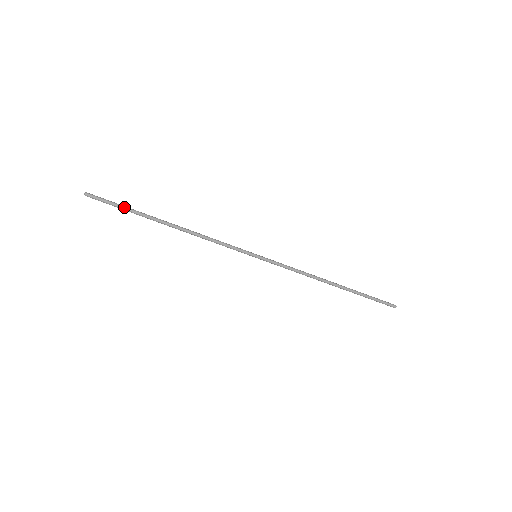
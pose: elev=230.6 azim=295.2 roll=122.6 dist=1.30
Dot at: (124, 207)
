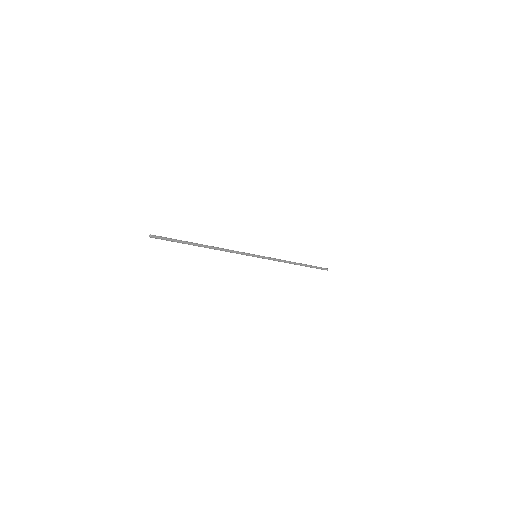
Dot at: (177, 240)
